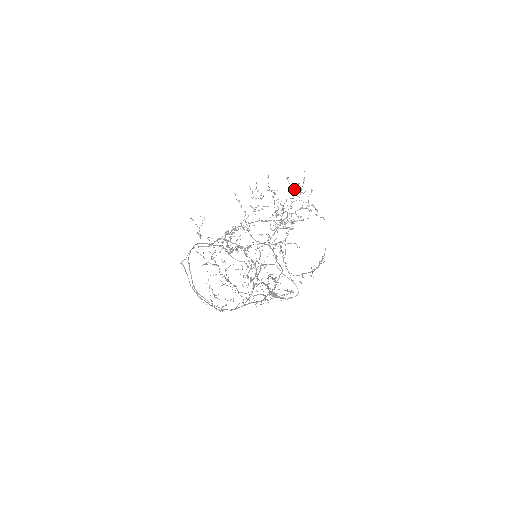
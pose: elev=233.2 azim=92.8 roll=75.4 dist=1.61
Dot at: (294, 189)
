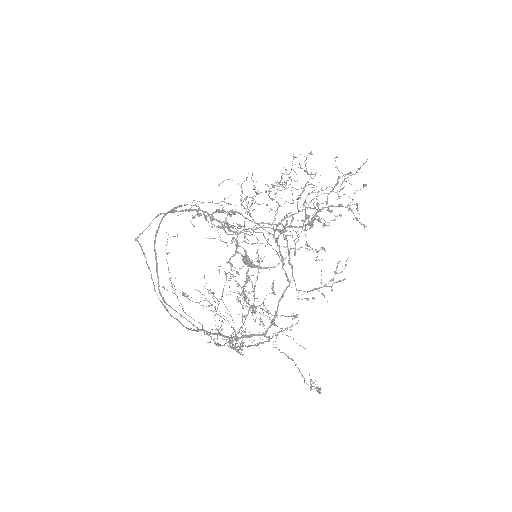
Dot at: occluded
